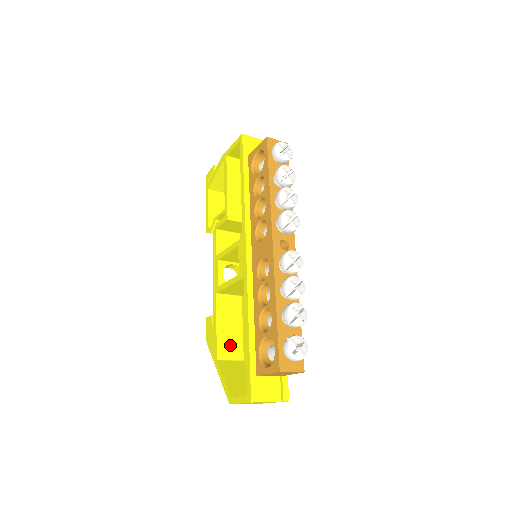
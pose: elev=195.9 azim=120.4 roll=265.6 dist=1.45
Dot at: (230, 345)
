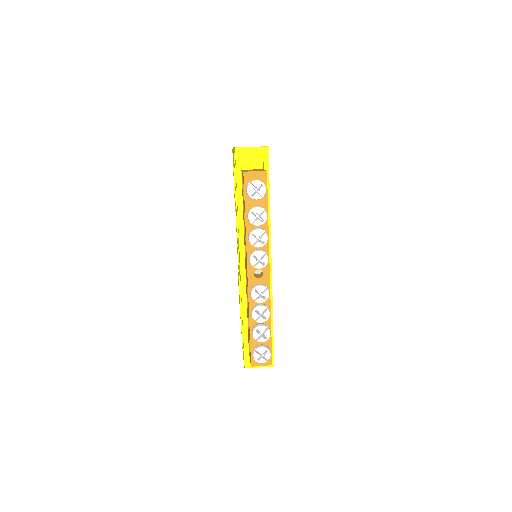
Dot at: occluded
